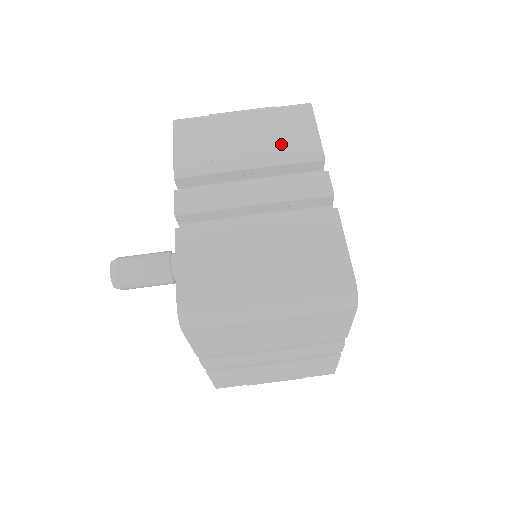
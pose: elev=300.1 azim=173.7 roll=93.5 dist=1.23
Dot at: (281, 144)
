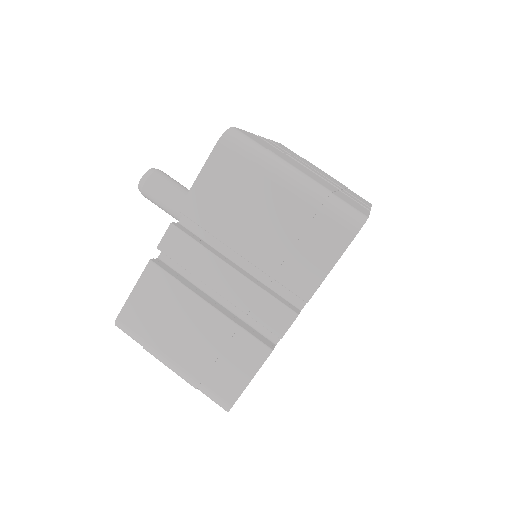
Dot at: (345, 188)
